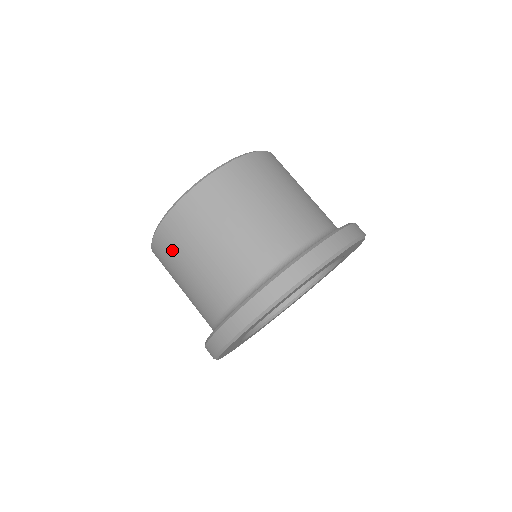
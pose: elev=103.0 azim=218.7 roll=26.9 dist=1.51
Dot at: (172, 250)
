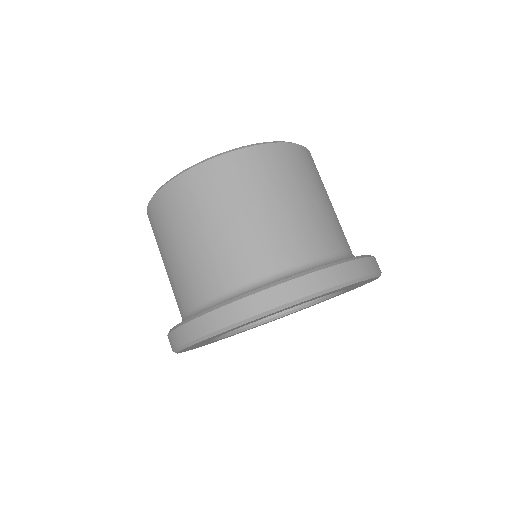
Dot at: (244, 180)
